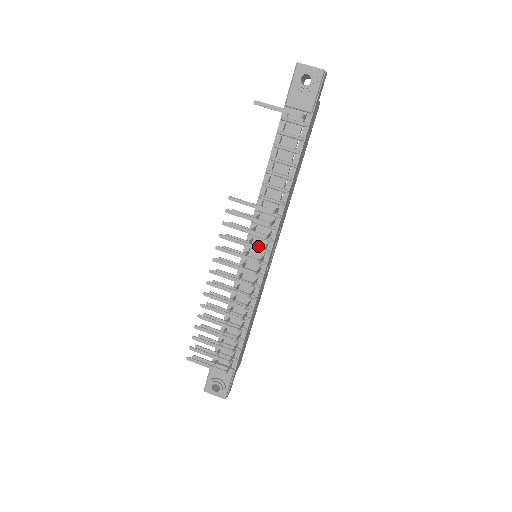
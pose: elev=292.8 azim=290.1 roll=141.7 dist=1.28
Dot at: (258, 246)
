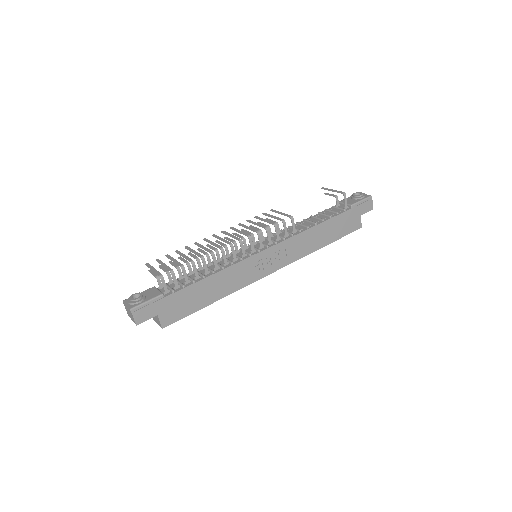
Dot at: occluded
